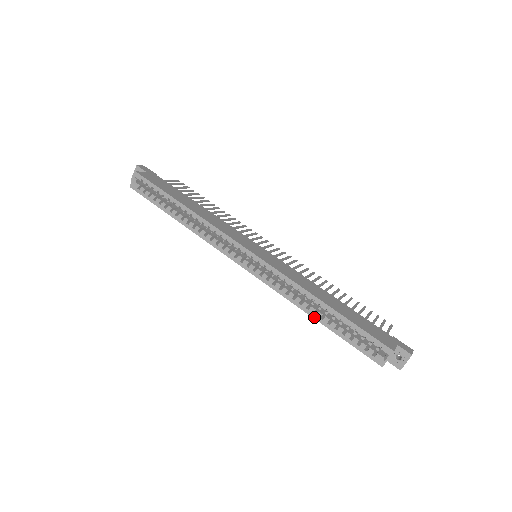
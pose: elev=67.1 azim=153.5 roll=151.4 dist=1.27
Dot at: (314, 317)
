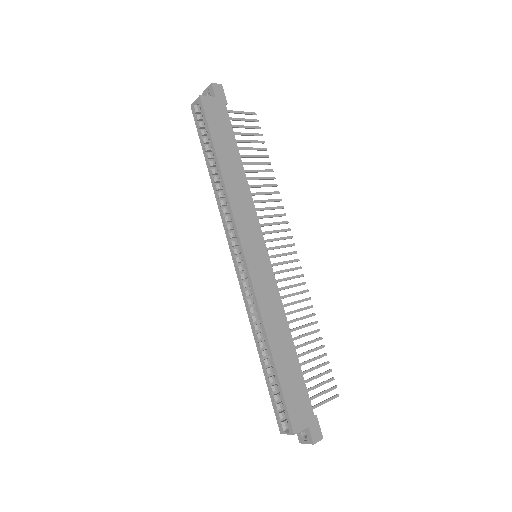
Dot at: (258, 351)
